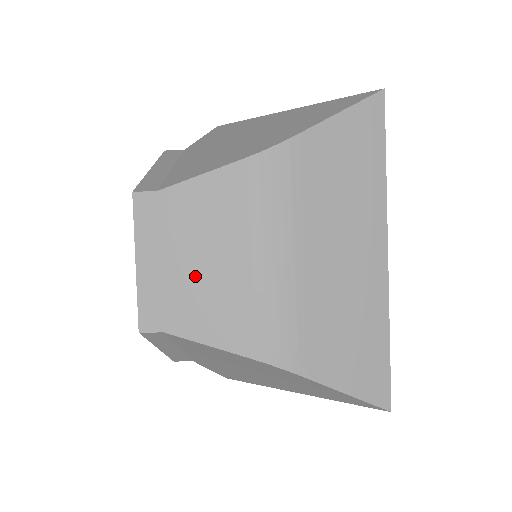
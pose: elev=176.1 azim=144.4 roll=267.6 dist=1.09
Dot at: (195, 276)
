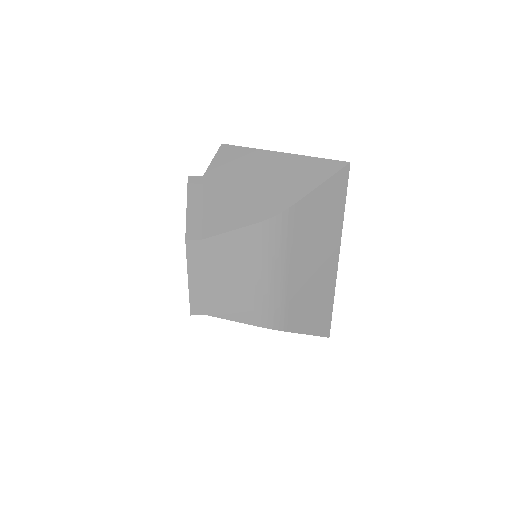
Dot at: (226, 286)
